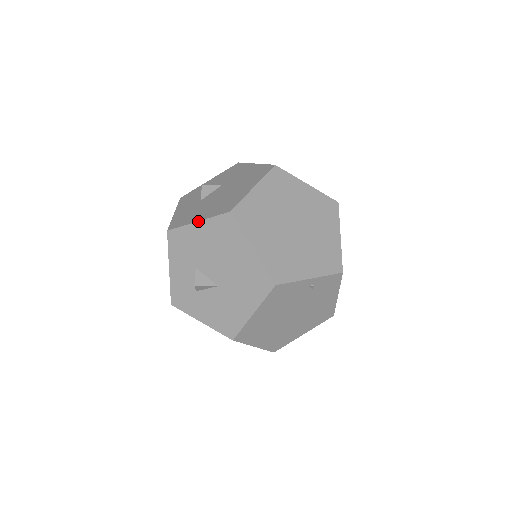
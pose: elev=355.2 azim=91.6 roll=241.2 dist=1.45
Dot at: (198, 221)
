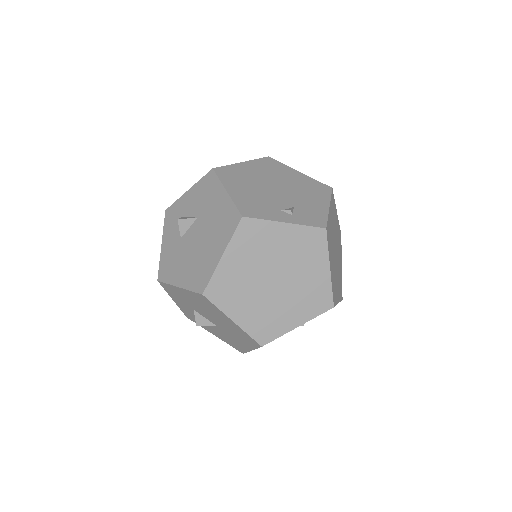
Dot at: (179, 287)
